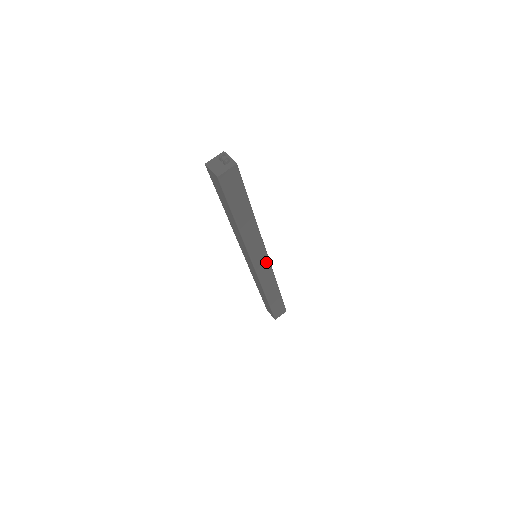
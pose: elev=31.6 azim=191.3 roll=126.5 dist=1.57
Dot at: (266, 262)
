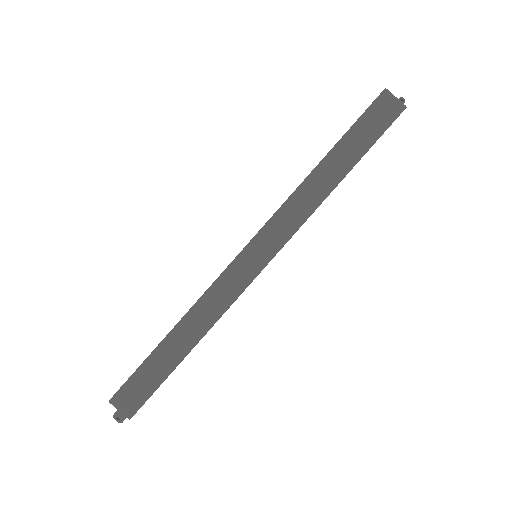
Dot at: (255, 269)
